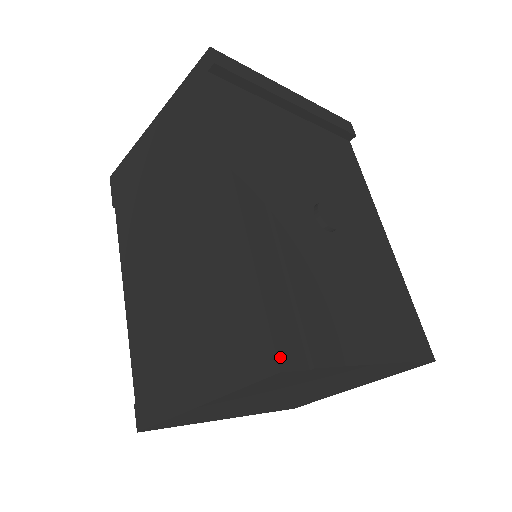
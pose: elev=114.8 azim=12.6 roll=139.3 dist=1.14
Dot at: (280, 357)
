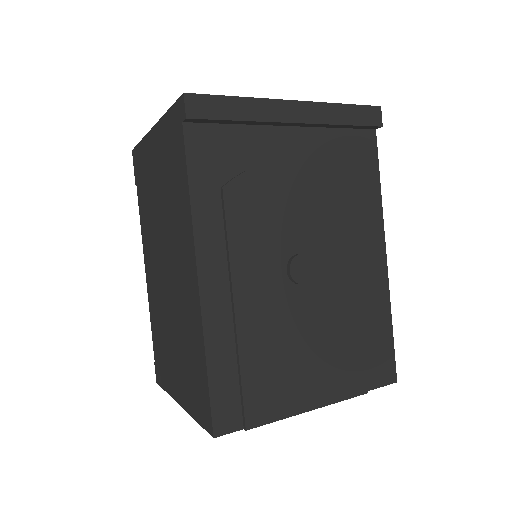
Dot at: (216, 426)
